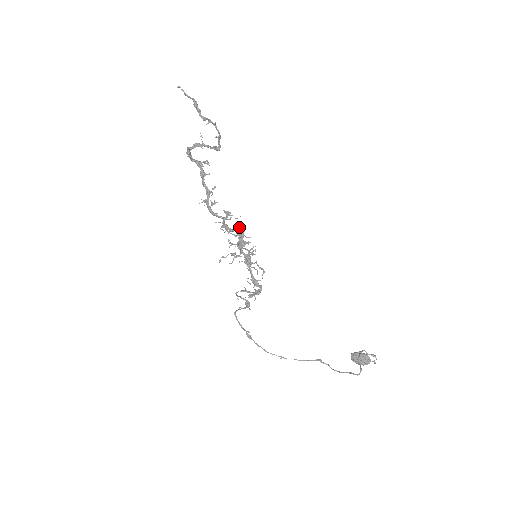
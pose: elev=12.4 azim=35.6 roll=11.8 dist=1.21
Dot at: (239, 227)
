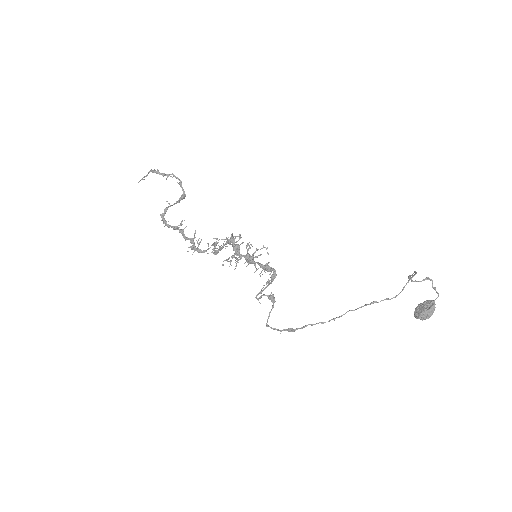
Dot at: occluded
